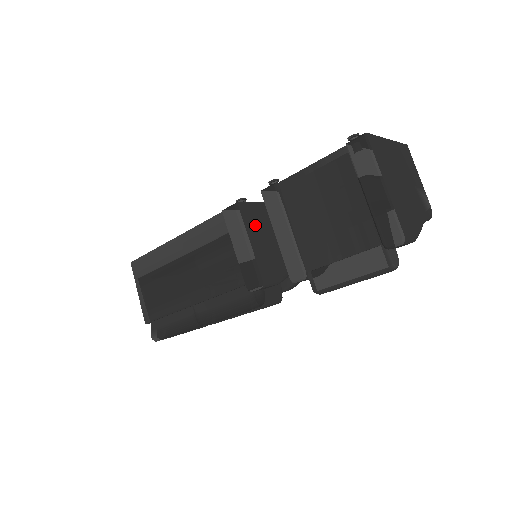
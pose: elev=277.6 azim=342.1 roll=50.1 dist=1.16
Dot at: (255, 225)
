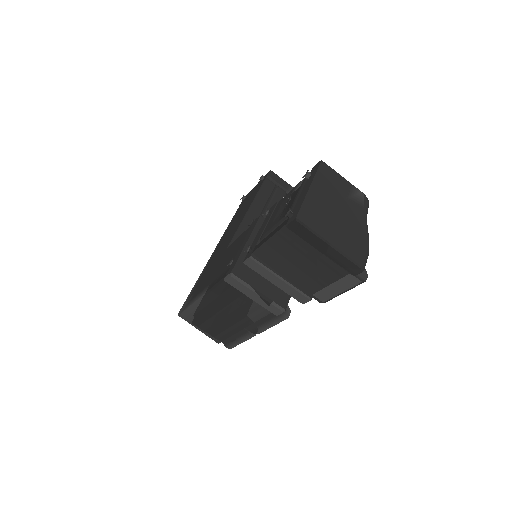
Dot at: (252, 274)
